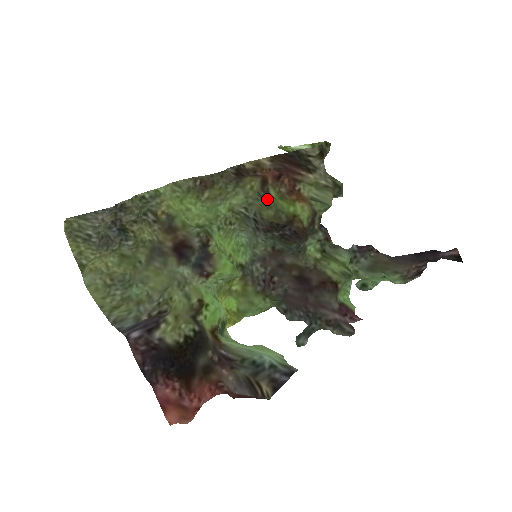
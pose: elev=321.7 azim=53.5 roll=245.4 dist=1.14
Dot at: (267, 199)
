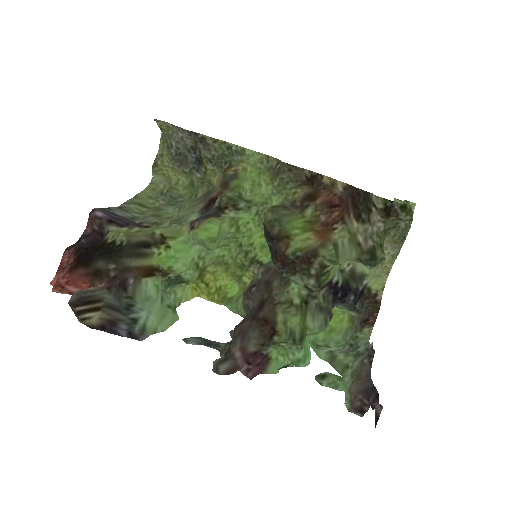
Dot at: (292, 209)
